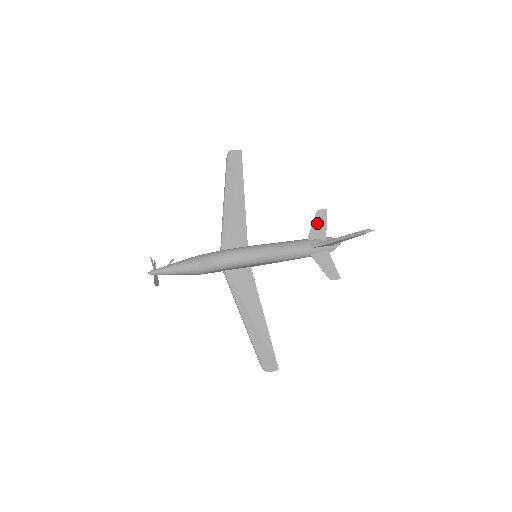
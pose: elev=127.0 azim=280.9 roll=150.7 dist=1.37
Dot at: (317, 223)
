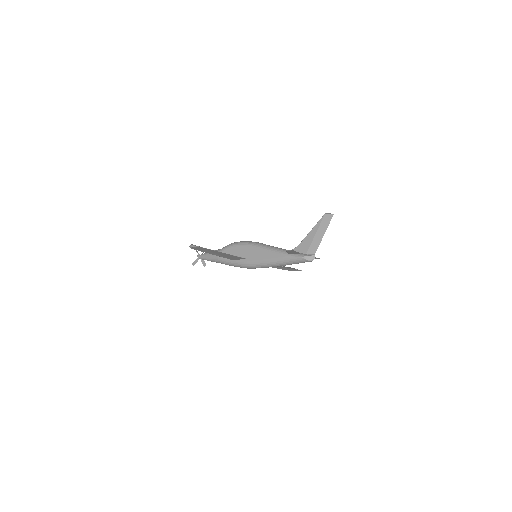
Dot at: occluded
